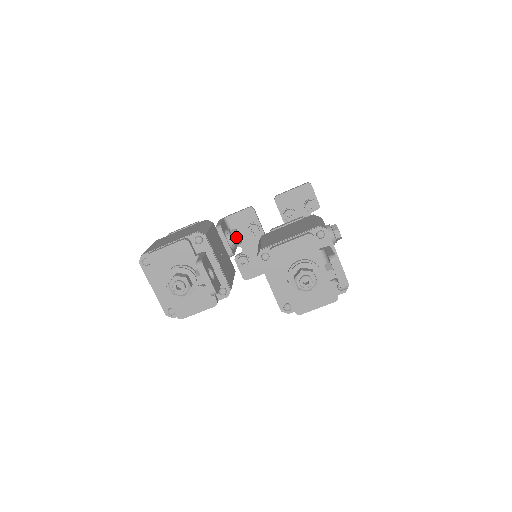
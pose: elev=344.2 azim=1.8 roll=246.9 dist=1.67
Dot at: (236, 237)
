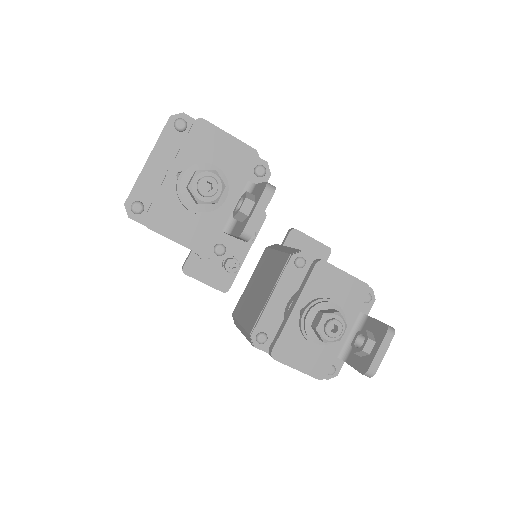
Dot at: occluded
